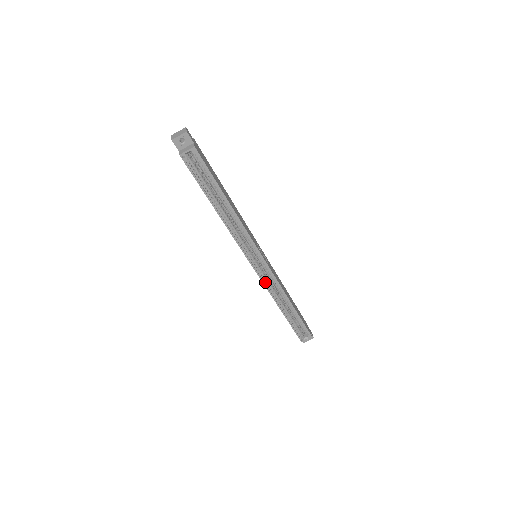
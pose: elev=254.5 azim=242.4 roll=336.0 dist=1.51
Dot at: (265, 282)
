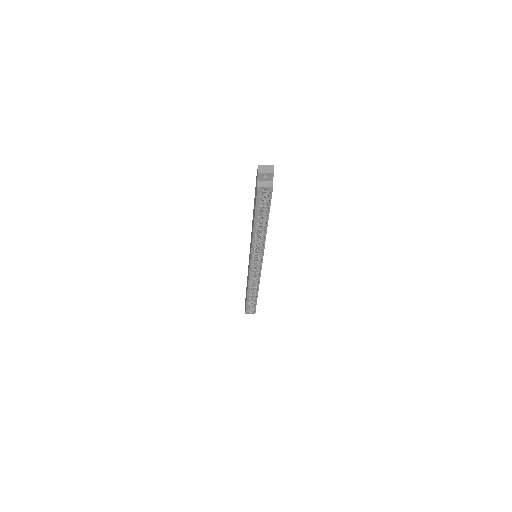
Dot at: (251, 275)
